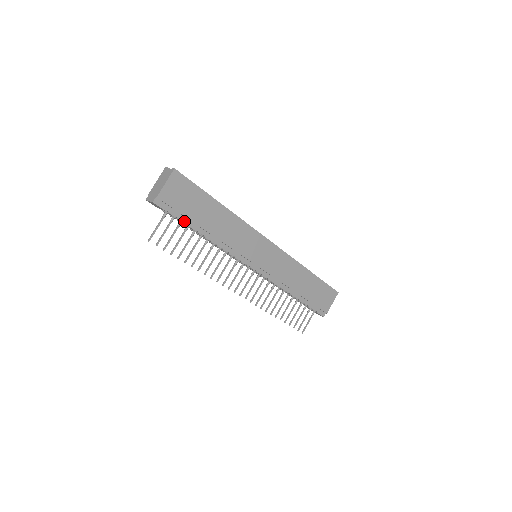
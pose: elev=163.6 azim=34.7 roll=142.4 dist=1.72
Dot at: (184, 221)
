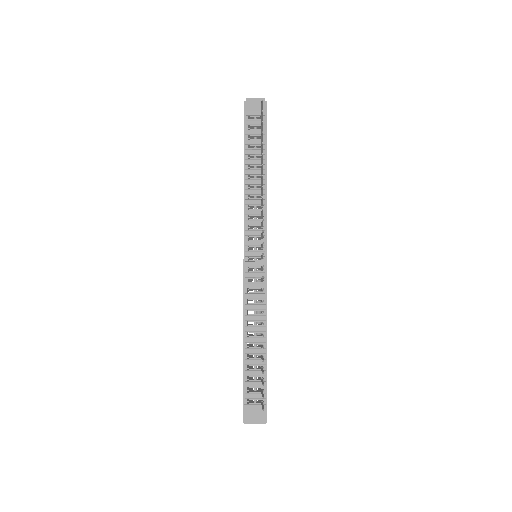
Dot at: (265, 139)
